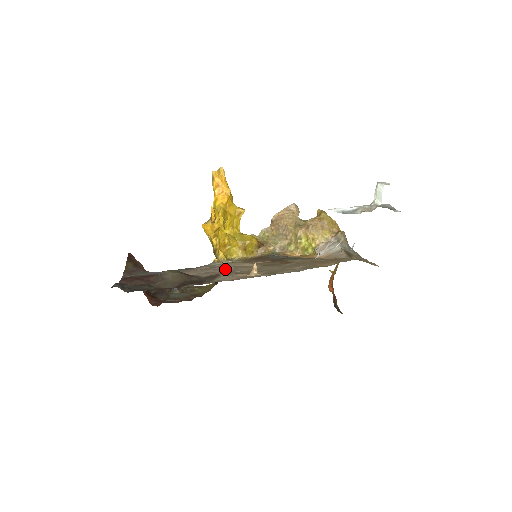
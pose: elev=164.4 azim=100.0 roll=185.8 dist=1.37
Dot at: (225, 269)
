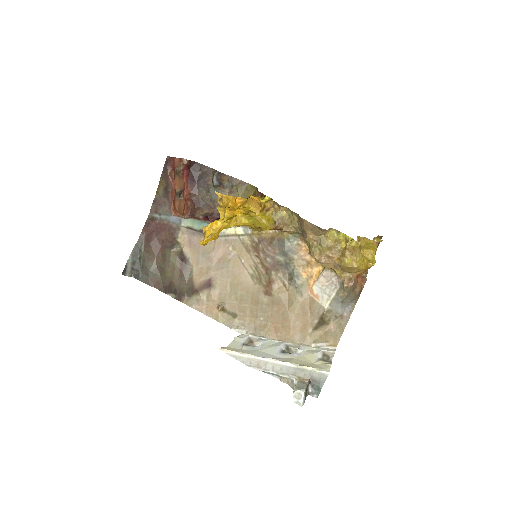
Dot at: (220, 262)
